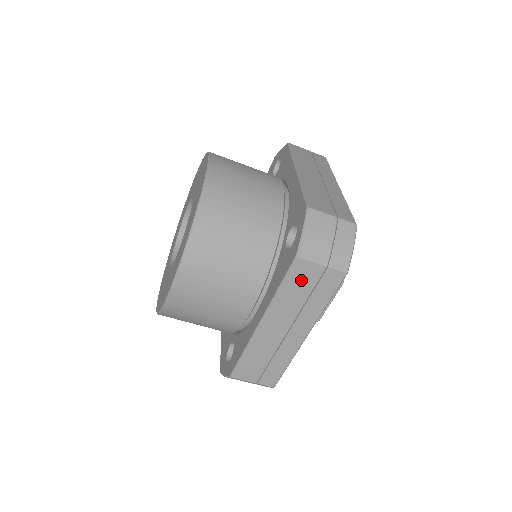
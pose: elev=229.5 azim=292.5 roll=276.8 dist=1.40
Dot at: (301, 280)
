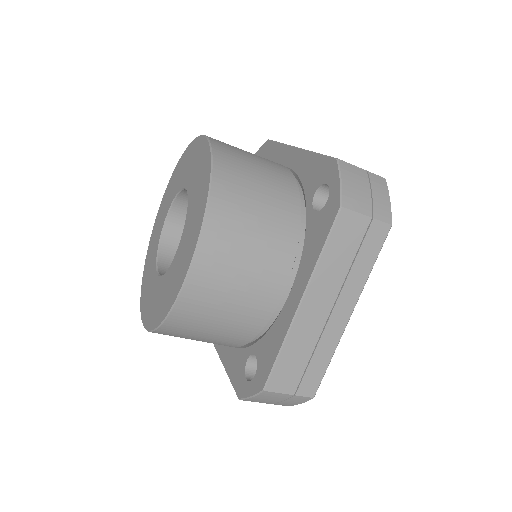
Dot at: (346, 238)
